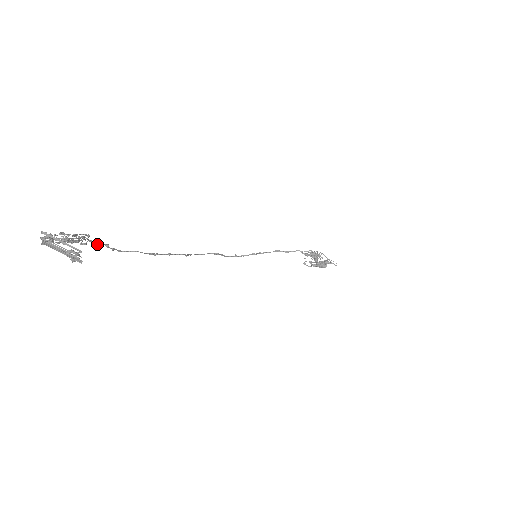
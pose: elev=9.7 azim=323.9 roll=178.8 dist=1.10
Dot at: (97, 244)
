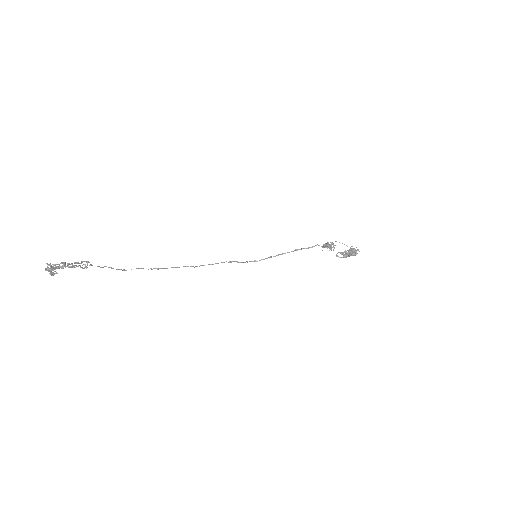
Dot at: (100, 267)
